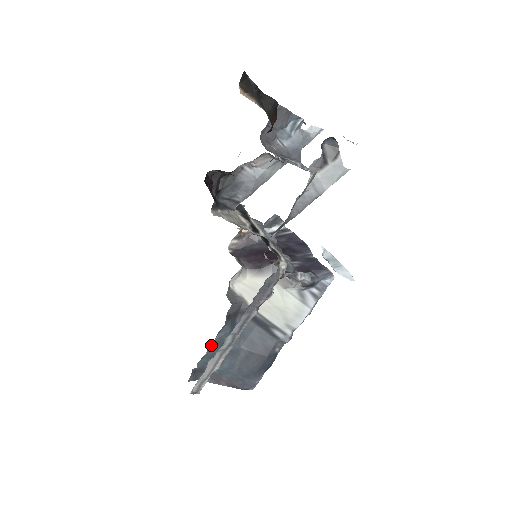
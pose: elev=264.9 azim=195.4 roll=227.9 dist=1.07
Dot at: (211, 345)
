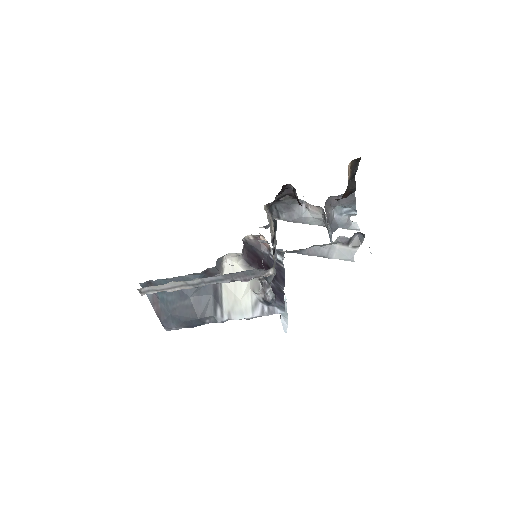
Dot at: (178, 277)
